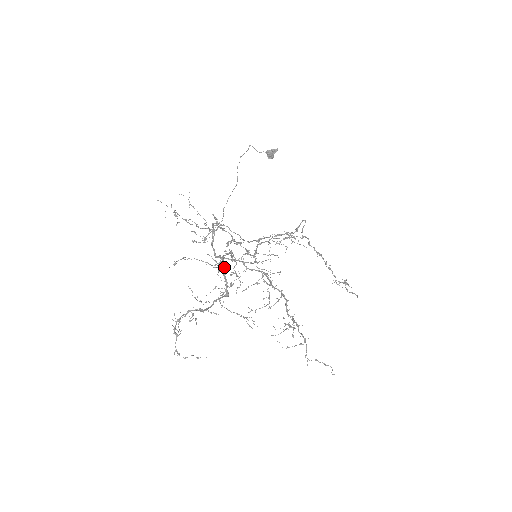
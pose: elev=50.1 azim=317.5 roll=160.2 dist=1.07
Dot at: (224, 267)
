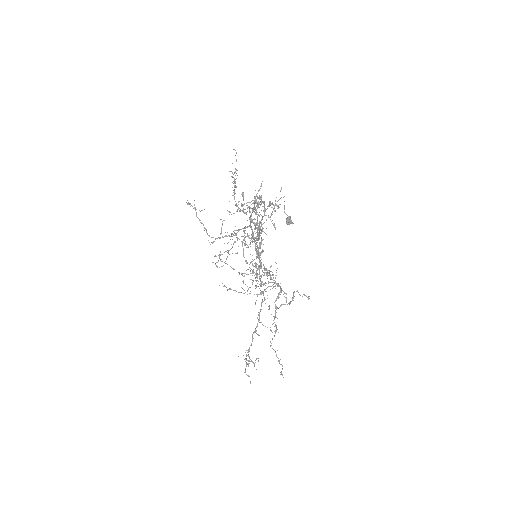
Dot at: occluded
